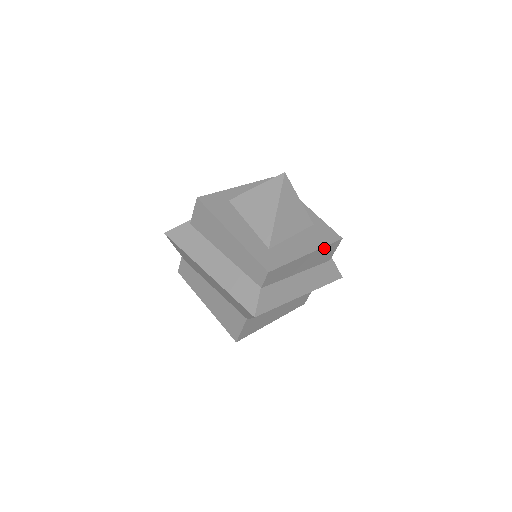
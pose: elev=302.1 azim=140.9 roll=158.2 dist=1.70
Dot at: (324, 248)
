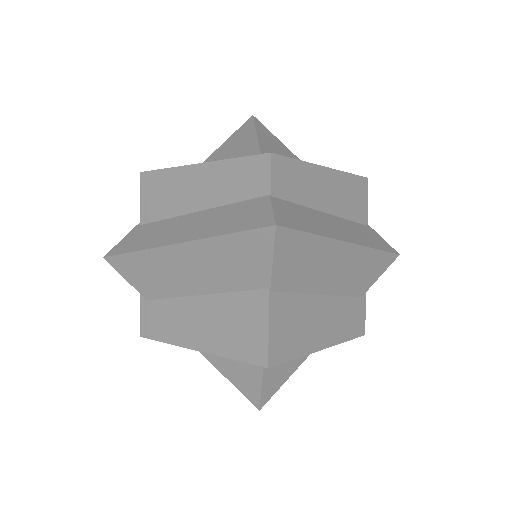
Dot at: (348, 178)
